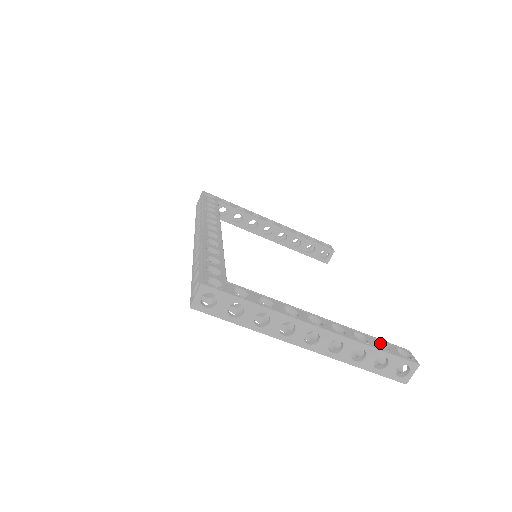
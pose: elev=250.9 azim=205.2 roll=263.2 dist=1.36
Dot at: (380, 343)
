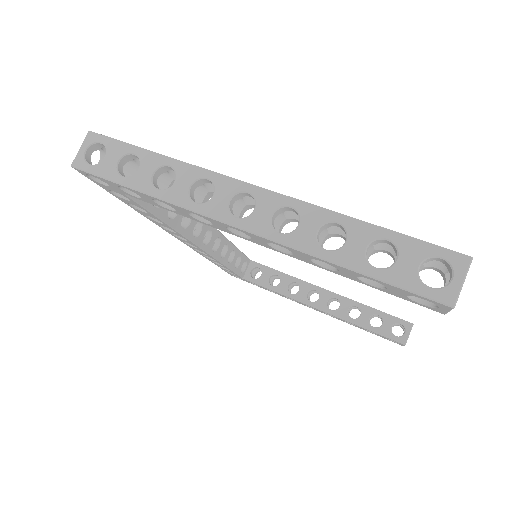
Dot at: (390, 245)
